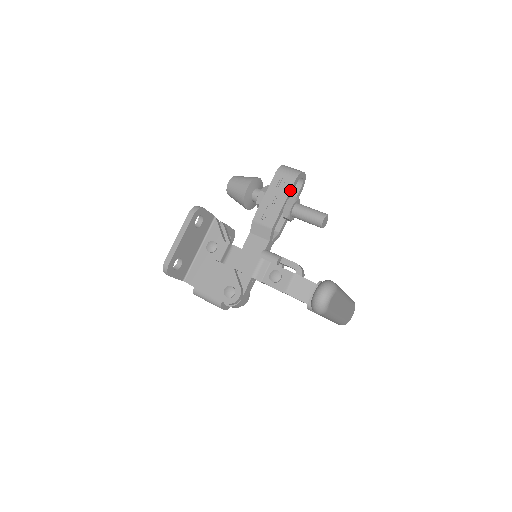
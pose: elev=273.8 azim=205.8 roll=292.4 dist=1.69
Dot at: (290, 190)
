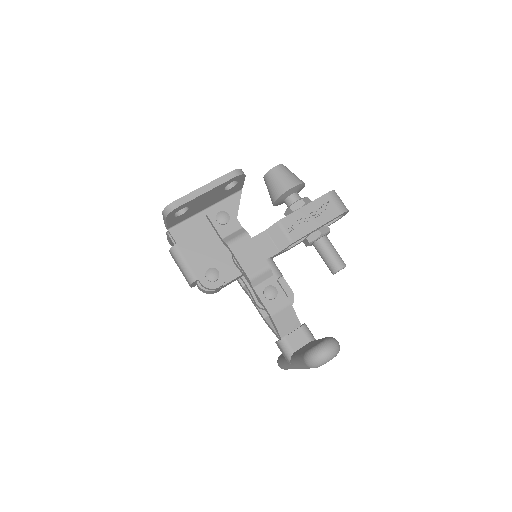
Dot at: (330, 220)
